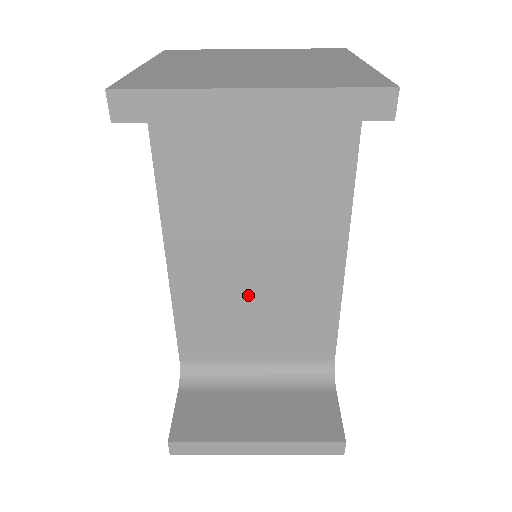
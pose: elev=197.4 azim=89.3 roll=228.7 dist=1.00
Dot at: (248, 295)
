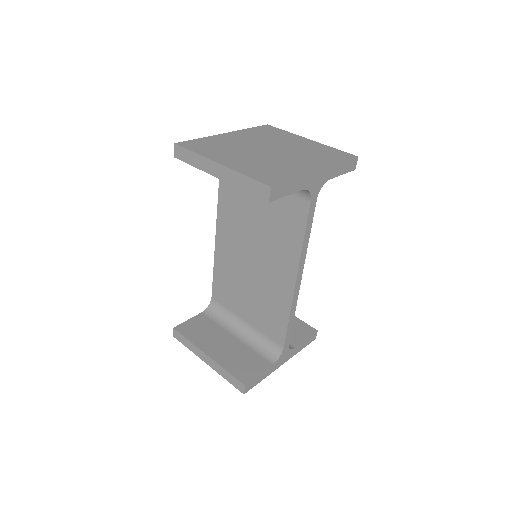
Dot at: (247, 277)
